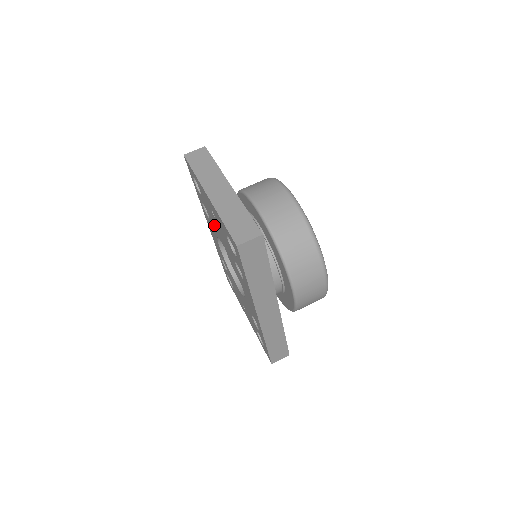
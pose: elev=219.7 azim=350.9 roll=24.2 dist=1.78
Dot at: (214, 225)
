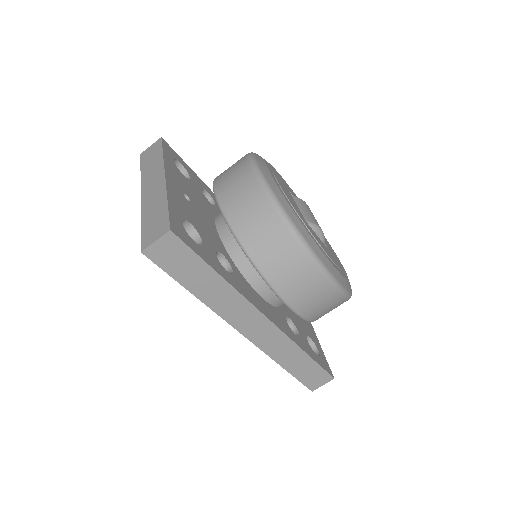
Dot at: occluded
